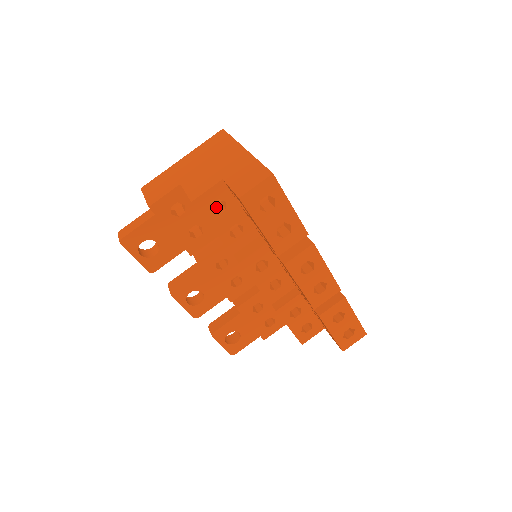
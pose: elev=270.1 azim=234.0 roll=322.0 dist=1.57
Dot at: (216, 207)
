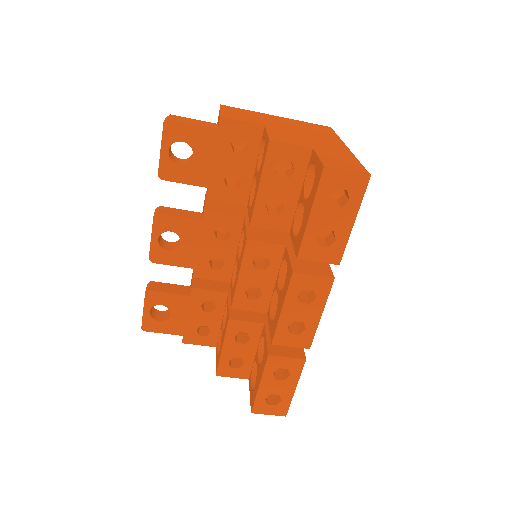
Dot at: (278, 171)
